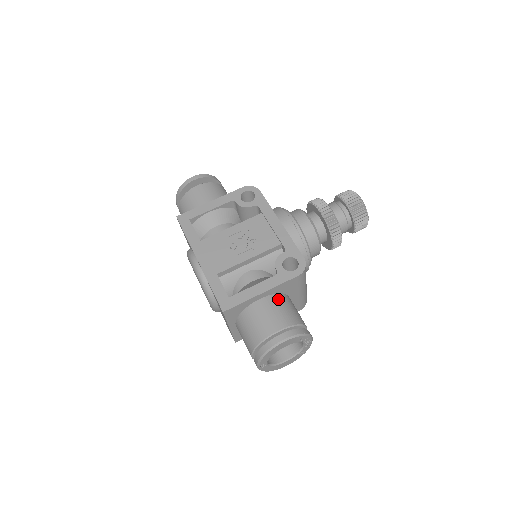
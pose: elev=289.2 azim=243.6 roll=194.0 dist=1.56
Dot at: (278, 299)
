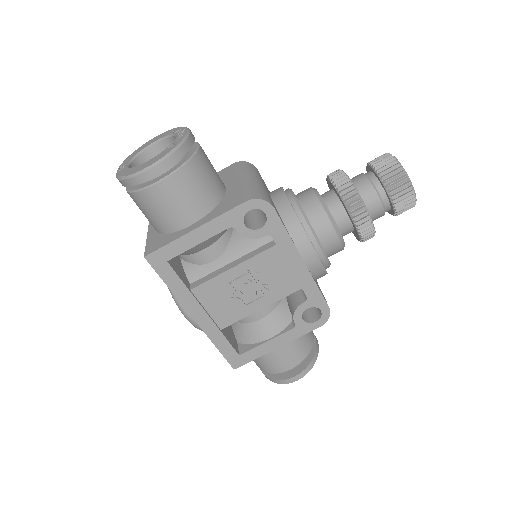
Dot at: occluded
